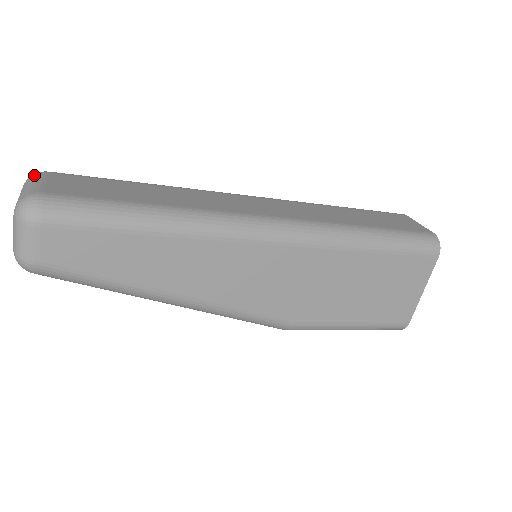
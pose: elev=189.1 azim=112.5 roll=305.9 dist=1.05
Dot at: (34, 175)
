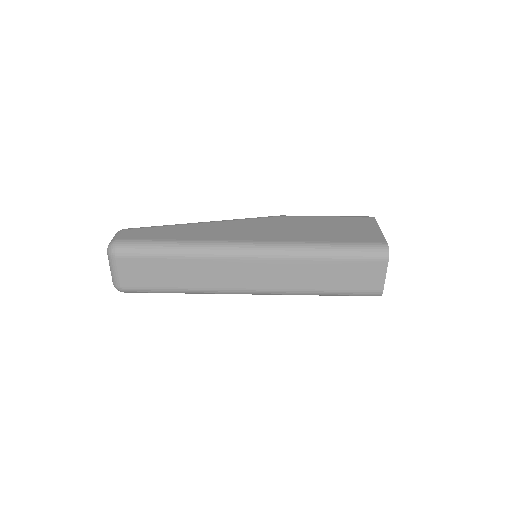
Dot at: (111, 258)
